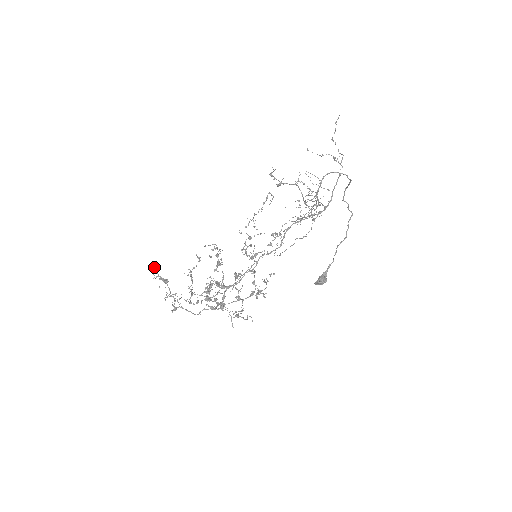
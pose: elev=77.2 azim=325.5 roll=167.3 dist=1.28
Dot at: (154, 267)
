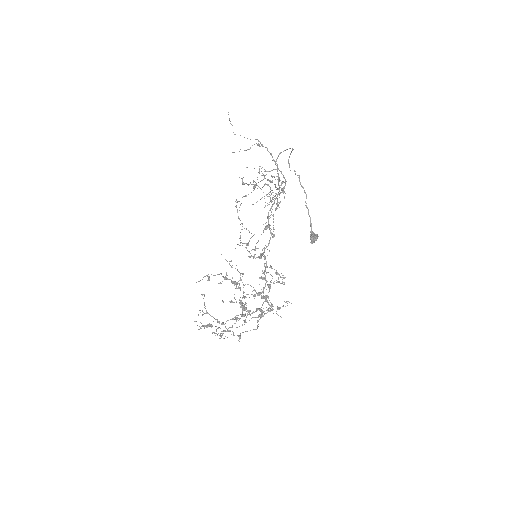
Dot at: (195, 321)
